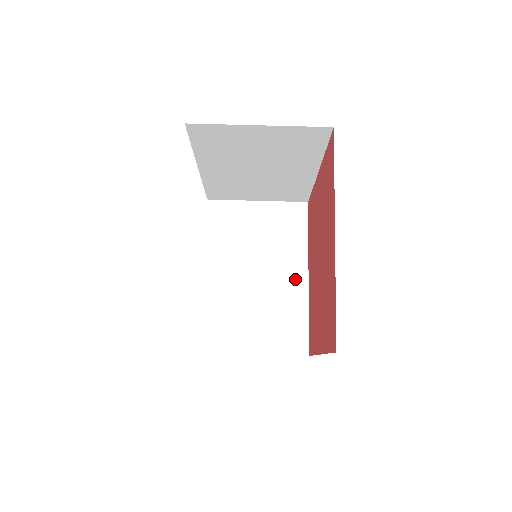
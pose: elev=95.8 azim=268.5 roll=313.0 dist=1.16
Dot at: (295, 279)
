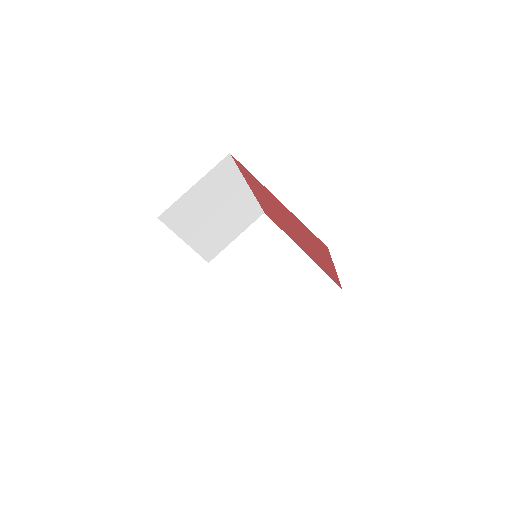
Dot at: (295, 258)
